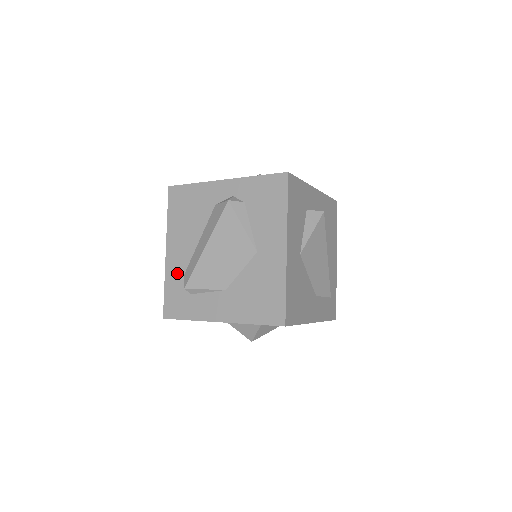
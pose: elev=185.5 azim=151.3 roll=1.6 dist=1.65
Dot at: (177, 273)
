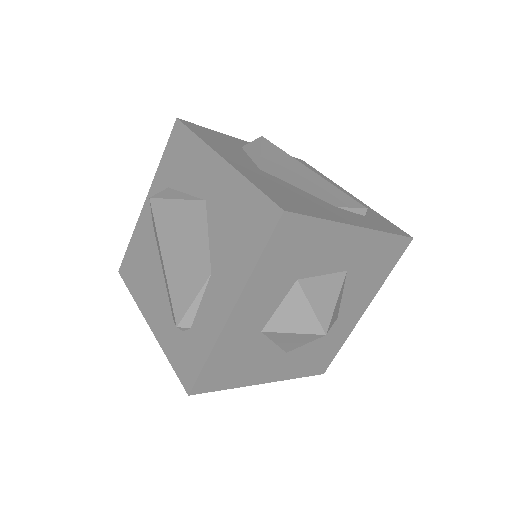
Dot at: (168, 329)
